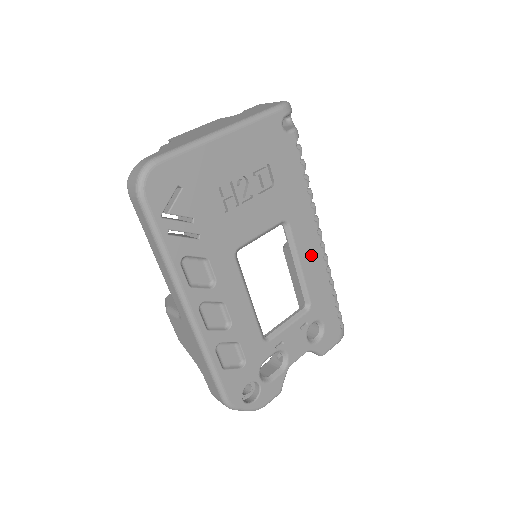
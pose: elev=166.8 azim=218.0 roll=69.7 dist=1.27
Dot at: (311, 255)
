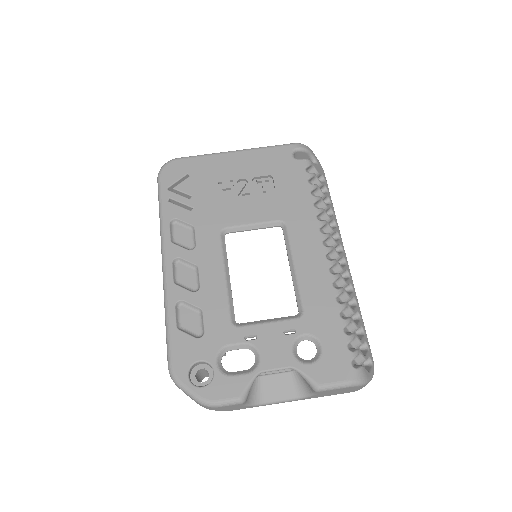
Dot at: (311, 261)
